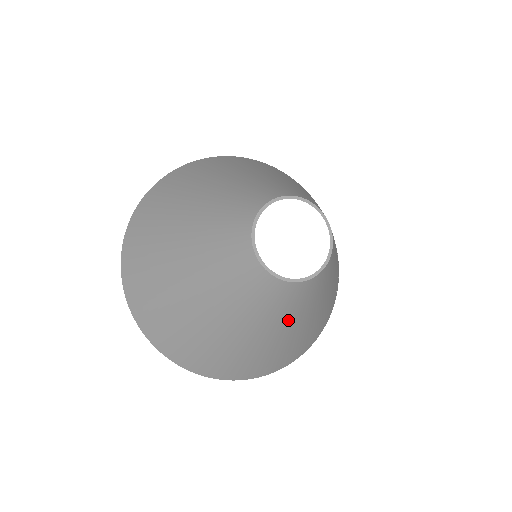
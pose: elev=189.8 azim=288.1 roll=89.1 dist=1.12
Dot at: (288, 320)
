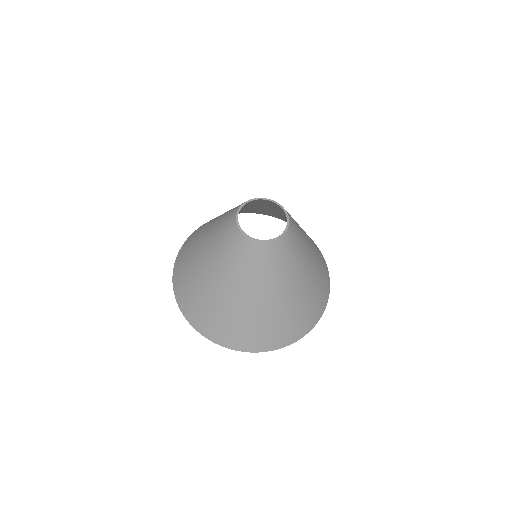
Dot at: (277, 280)
